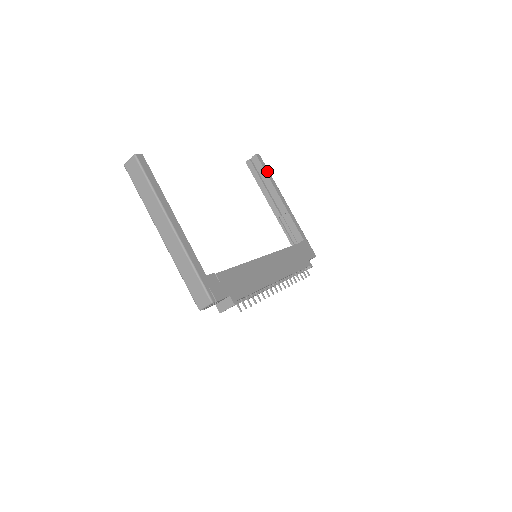
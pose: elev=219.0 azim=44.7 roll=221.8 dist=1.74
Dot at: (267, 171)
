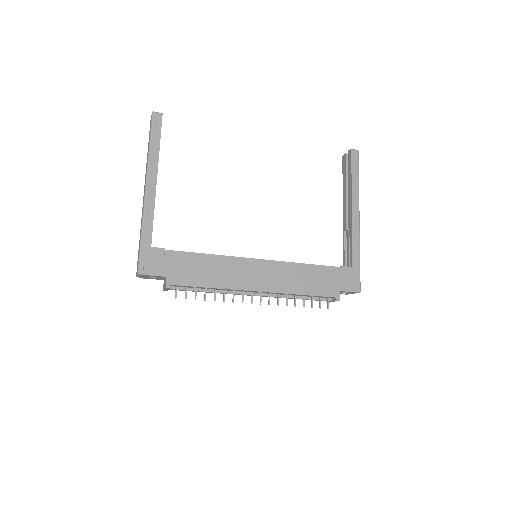
Dot at: (355, 172)
